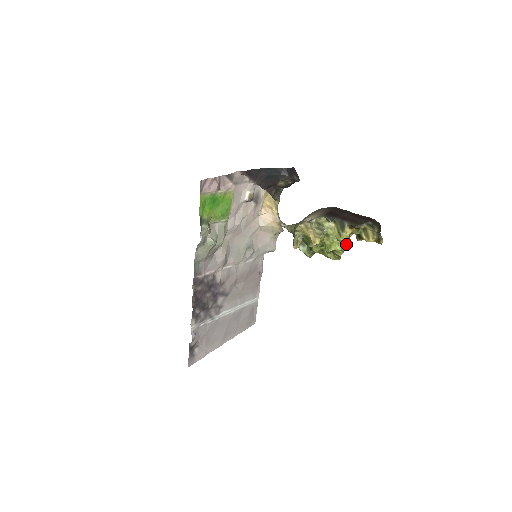
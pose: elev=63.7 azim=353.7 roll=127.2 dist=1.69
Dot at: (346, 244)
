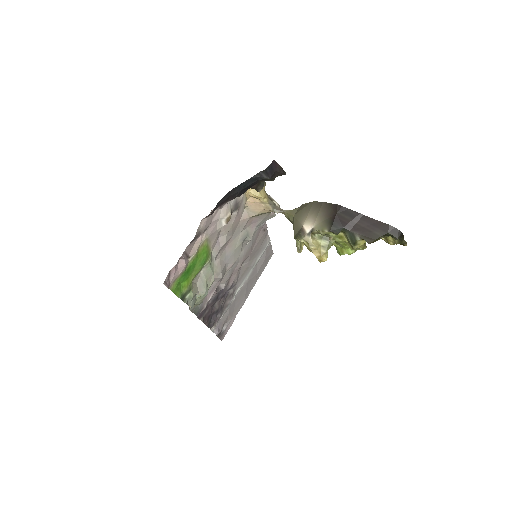
Dot at: (361, 249)
